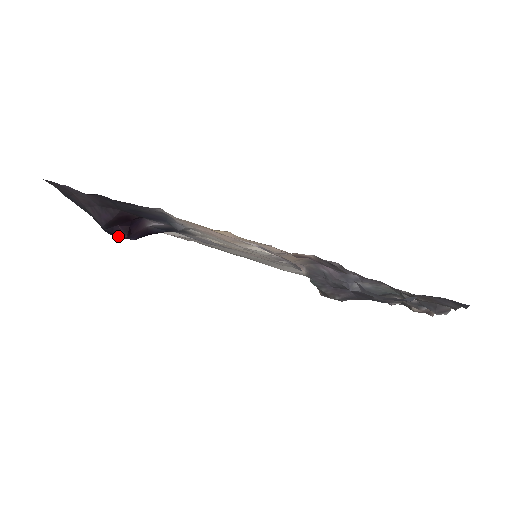
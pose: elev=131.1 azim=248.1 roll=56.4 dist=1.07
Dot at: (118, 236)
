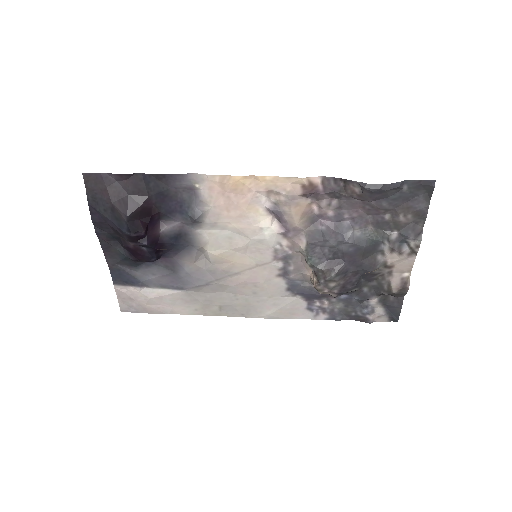
Dot at: (137, 231)
